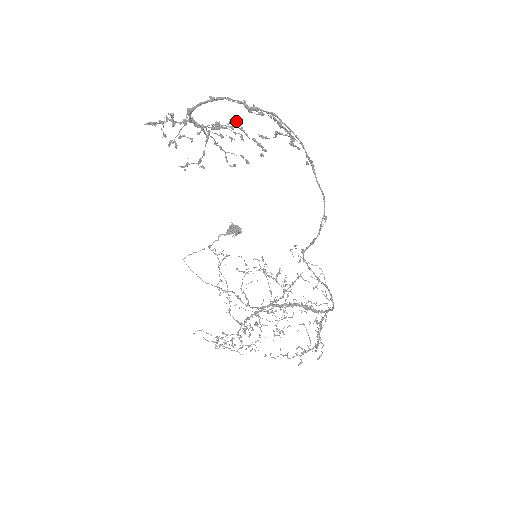
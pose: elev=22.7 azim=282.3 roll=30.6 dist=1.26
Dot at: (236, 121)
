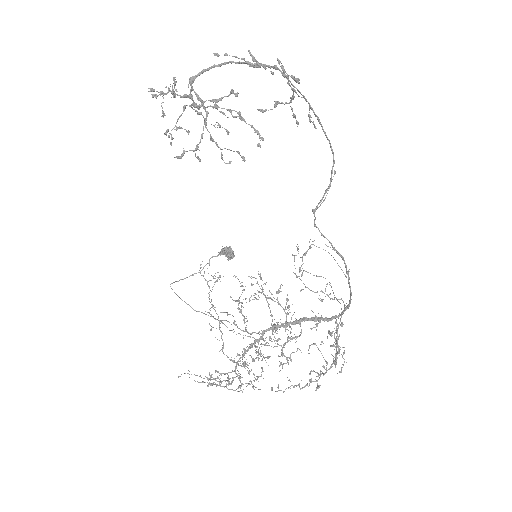
Dot at: (237, 92)
